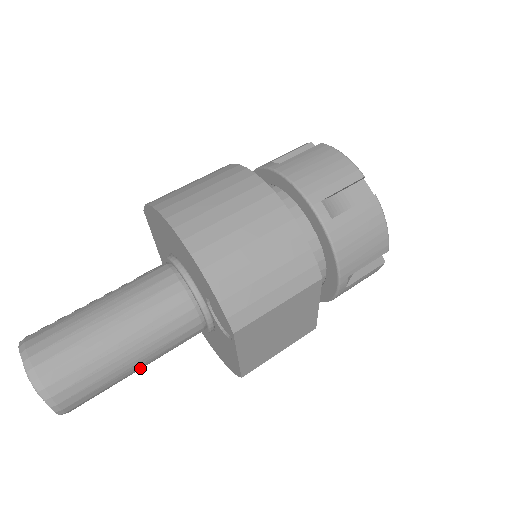
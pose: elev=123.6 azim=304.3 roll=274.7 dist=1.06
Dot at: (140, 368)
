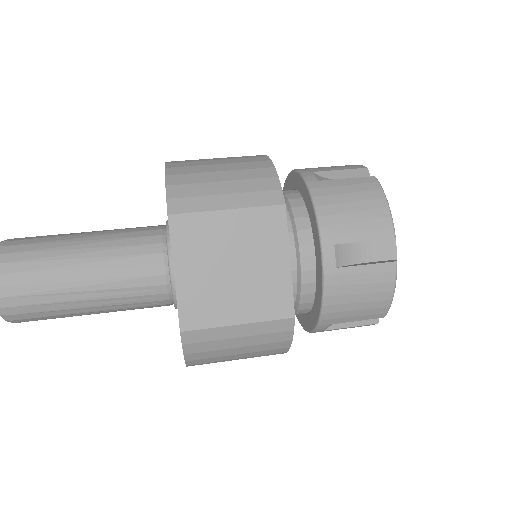
Dot at: (88, 294)
